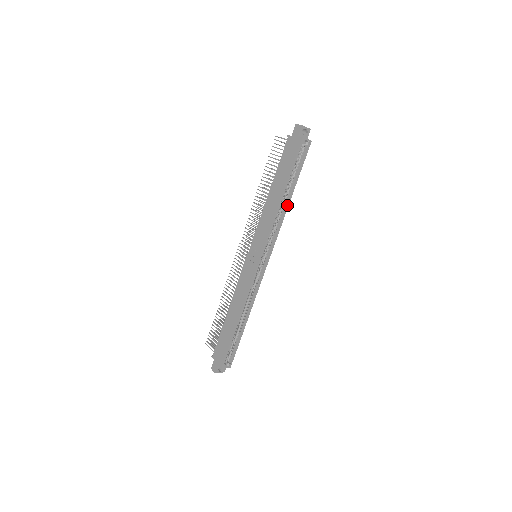
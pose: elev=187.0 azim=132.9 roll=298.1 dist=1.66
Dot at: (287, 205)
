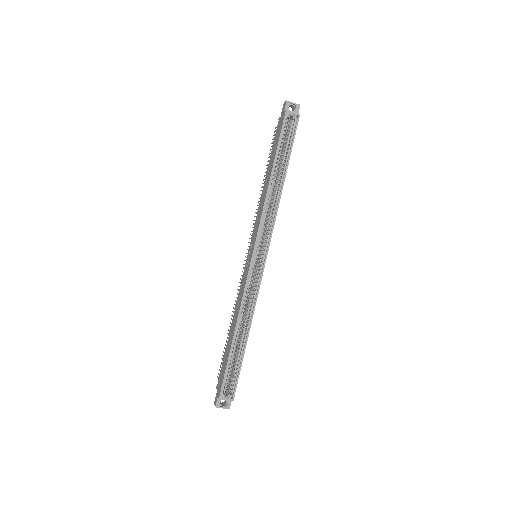
Dot at: (281, 189)
